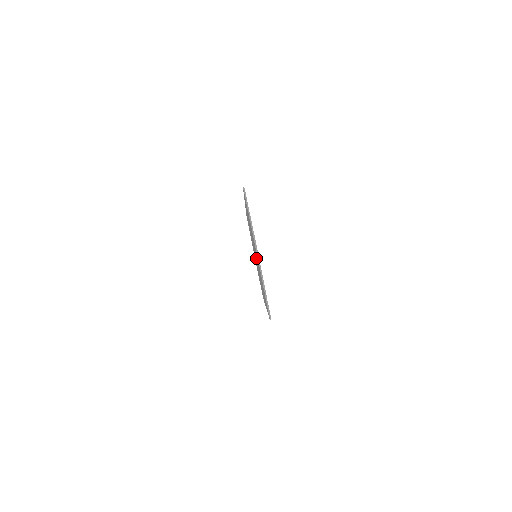
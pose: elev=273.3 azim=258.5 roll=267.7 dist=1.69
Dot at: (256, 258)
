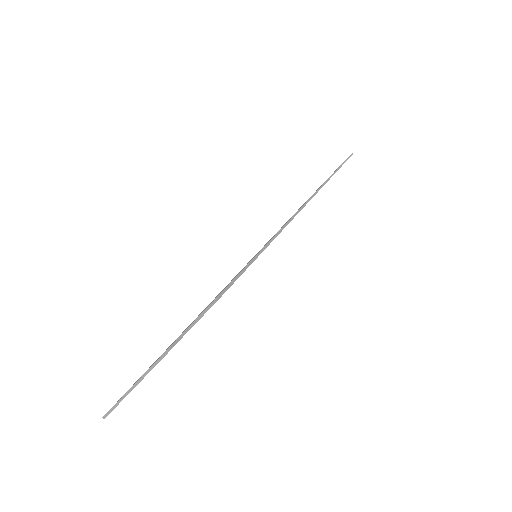
Dot at: occluded
